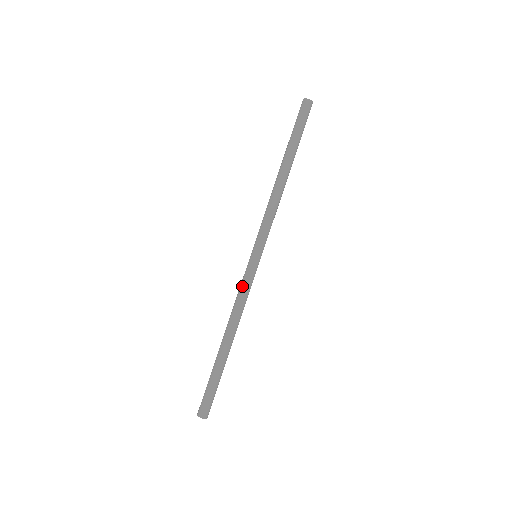
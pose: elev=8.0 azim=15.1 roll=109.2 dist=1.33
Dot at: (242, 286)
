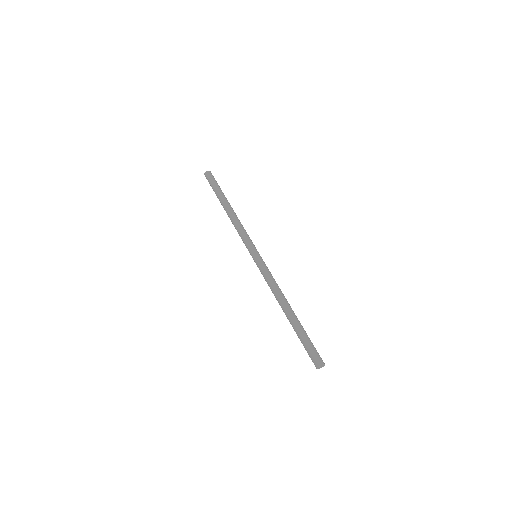
Dot at: (264, 275)
